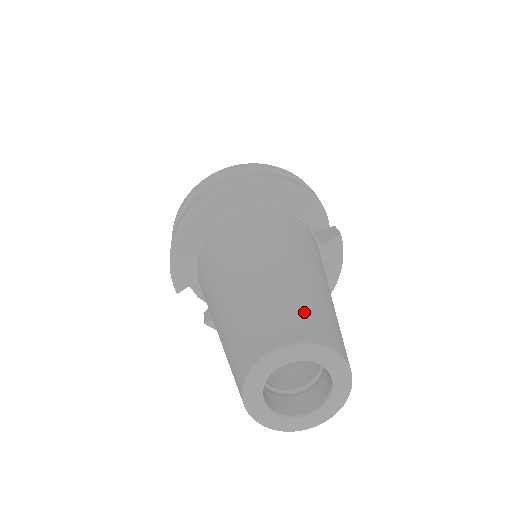
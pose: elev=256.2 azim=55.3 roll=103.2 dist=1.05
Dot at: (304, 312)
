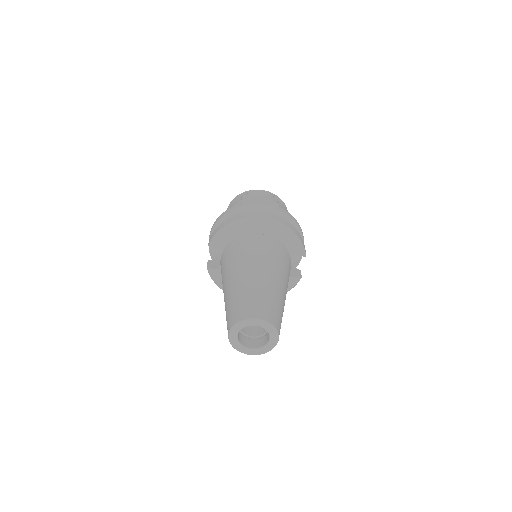
Dot at: (276, 311)
